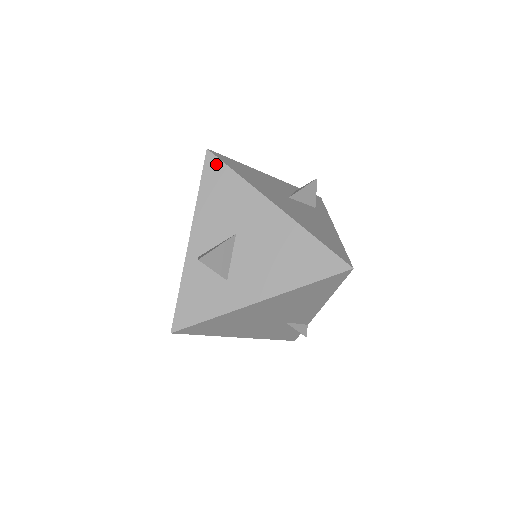
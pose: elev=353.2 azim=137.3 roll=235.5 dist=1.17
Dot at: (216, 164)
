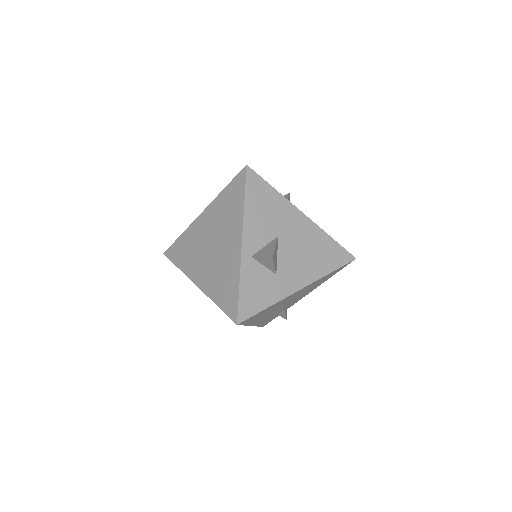
Dot at: (256, 178)
